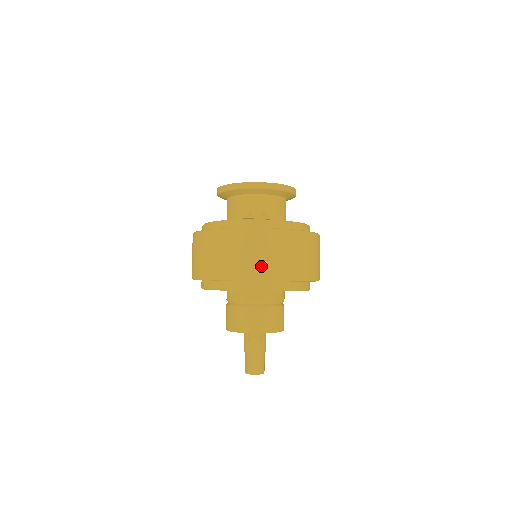
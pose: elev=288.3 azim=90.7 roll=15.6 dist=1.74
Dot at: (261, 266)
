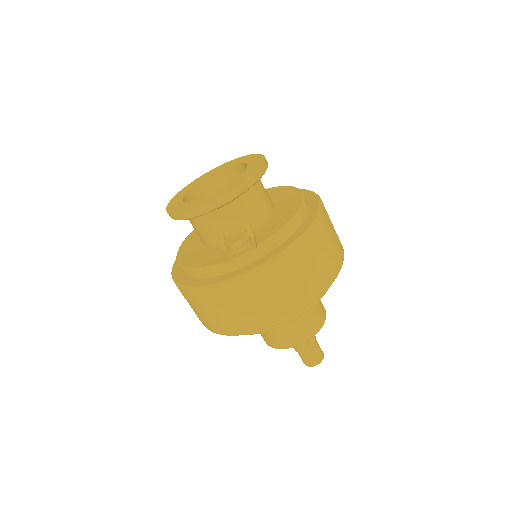
Dot at: (276, 308)
